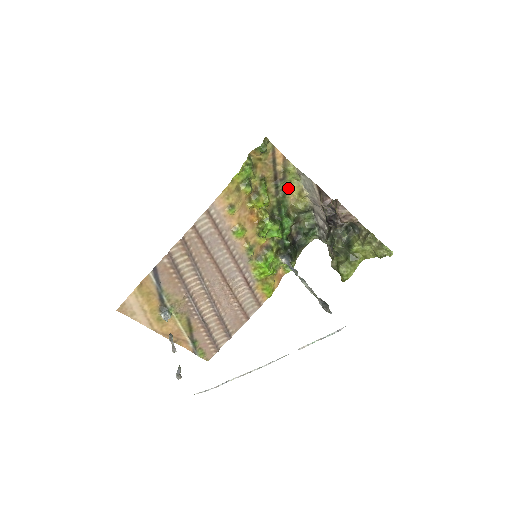
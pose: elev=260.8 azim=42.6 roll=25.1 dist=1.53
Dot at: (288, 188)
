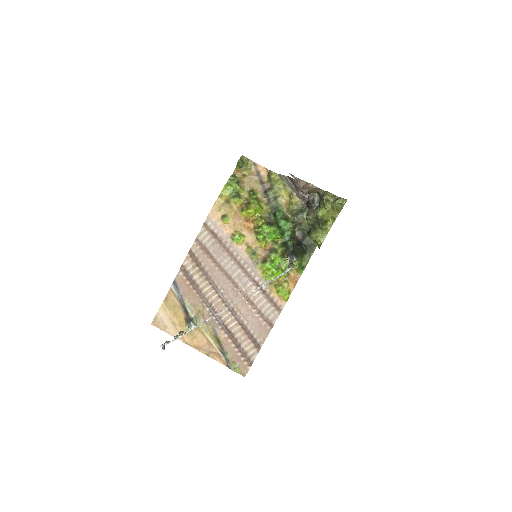
Dot at: (279, 195)
